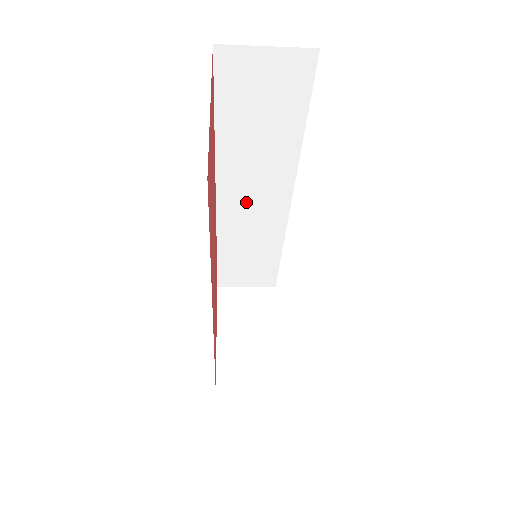
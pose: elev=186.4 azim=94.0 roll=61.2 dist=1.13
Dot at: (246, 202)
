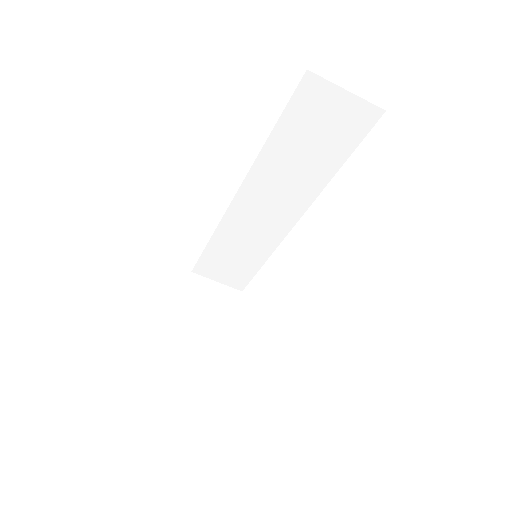
Dot at: (259, 207)
